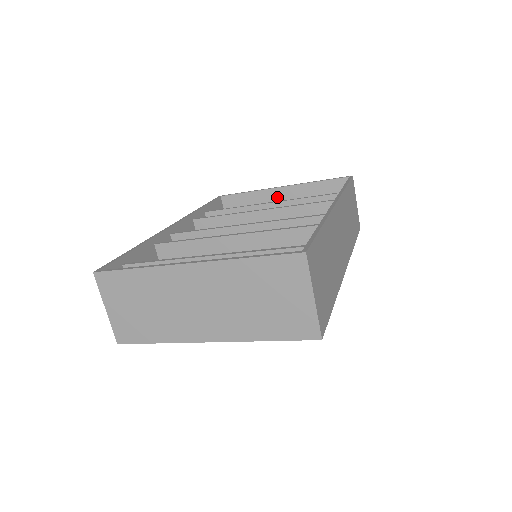
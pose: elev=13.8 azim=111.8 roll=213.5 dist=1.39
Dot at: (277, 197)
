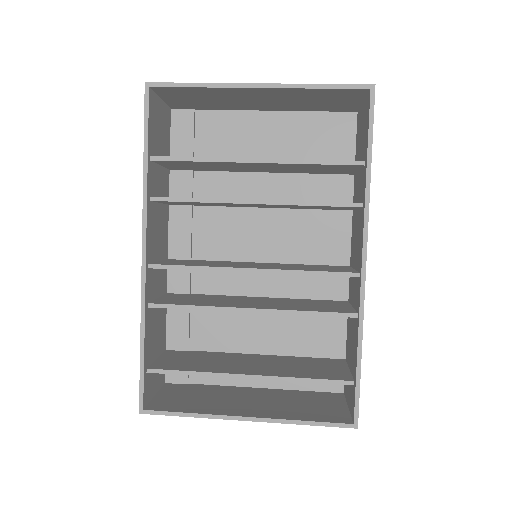
Dot at: (248, 93)
